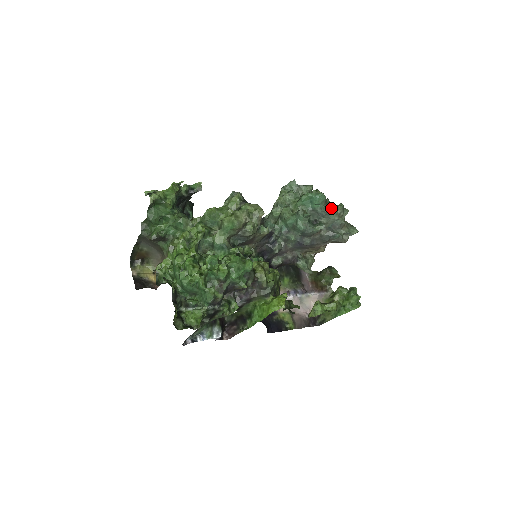
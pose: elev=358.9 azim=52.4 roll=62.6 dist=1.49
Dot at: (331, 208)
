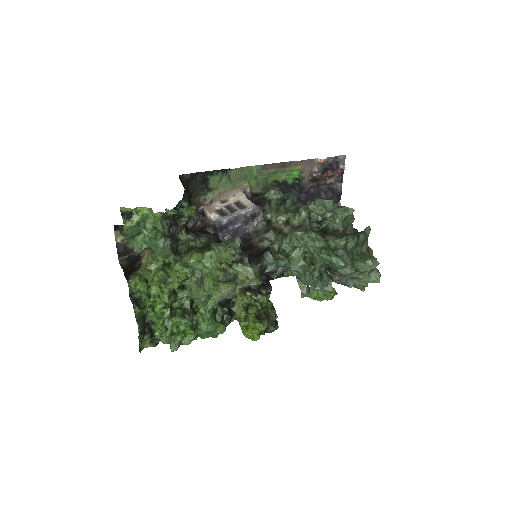
Dot at: (352, 270)
